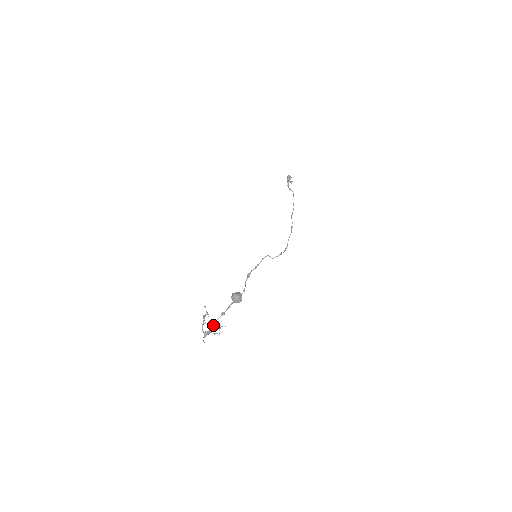
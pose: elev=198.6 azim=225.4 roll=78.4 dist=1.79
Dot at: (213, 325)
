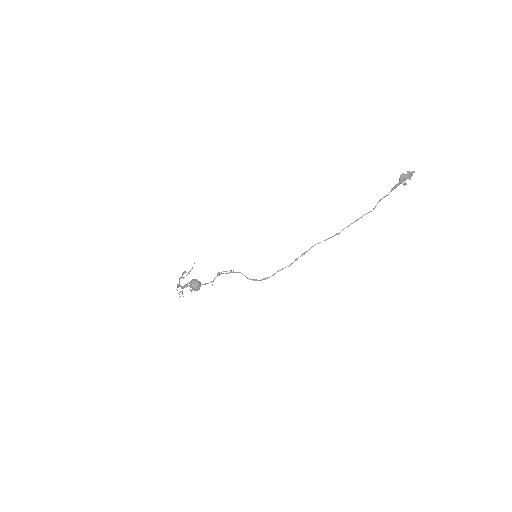
Dot at: occluded
